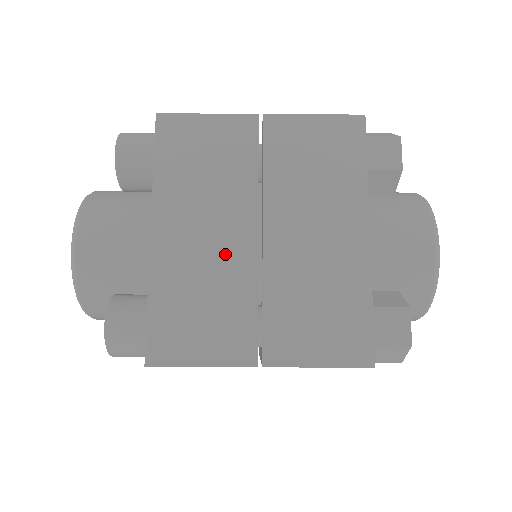
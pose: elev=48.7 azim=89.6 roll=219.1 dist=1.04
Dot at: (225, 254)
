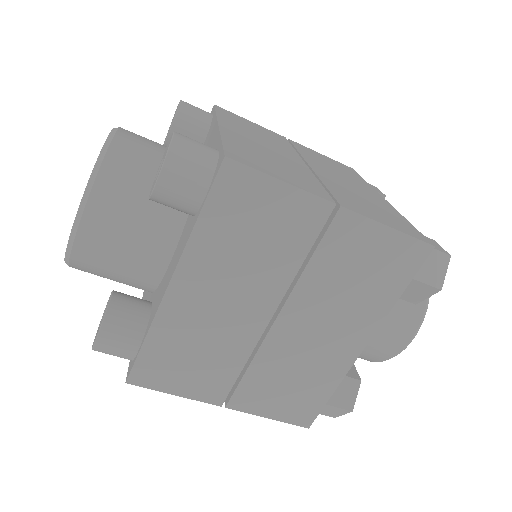
Dot at: (283, 156)
